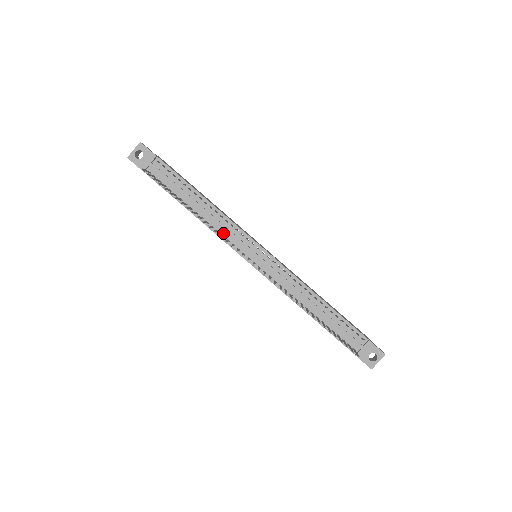
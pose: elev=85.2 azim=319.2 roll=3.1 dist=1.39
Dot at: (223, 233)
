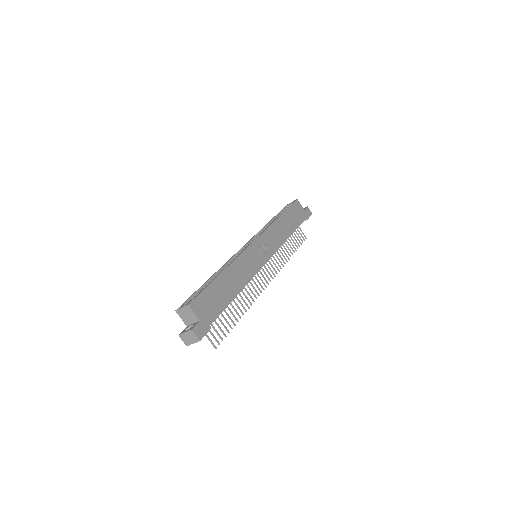
Dot at: occluded
